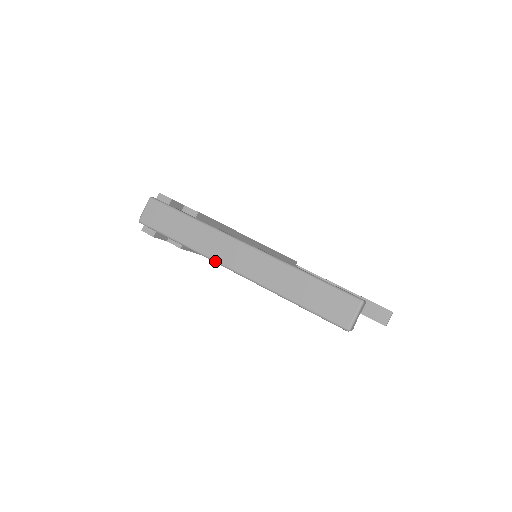
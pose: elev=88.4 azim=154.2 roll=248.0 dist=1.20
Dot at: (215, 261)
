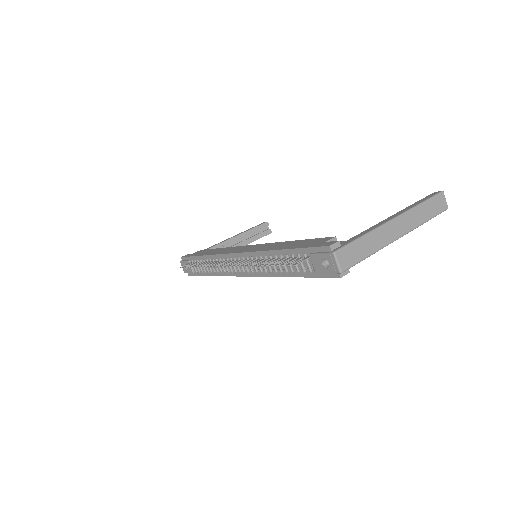
Dot at: occluded
